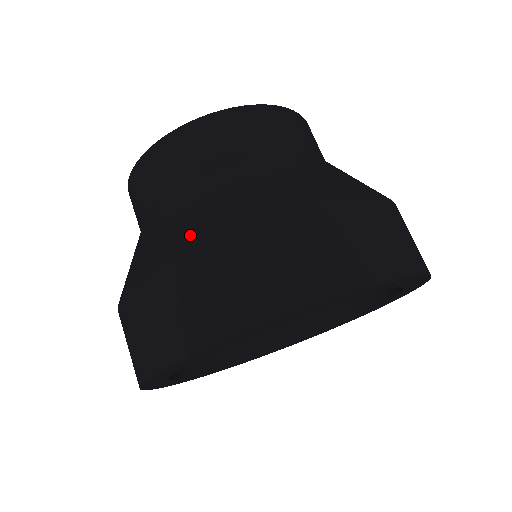
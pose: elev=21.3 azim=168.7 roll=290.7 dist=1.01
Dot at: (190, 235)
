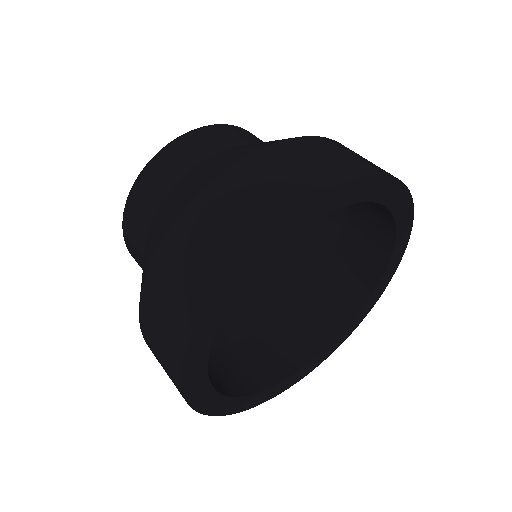
Dot at: occluded
